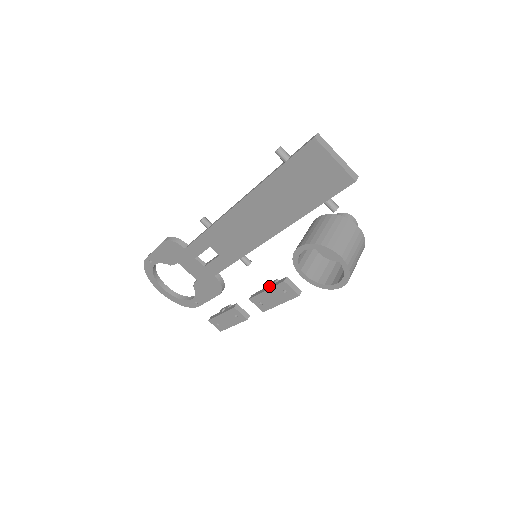
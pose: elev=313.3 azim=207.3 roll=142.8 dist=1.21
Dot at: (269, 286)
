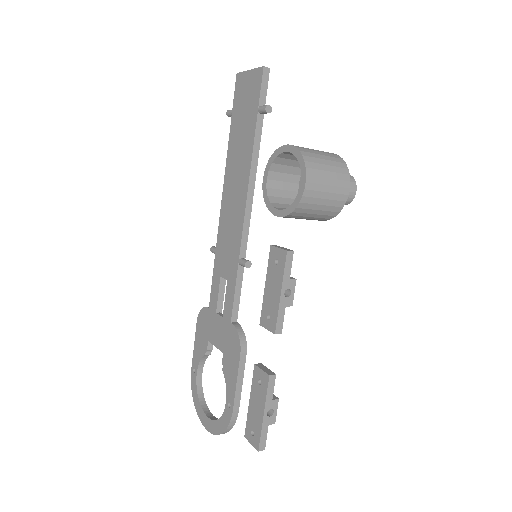
Dot at: occluded
